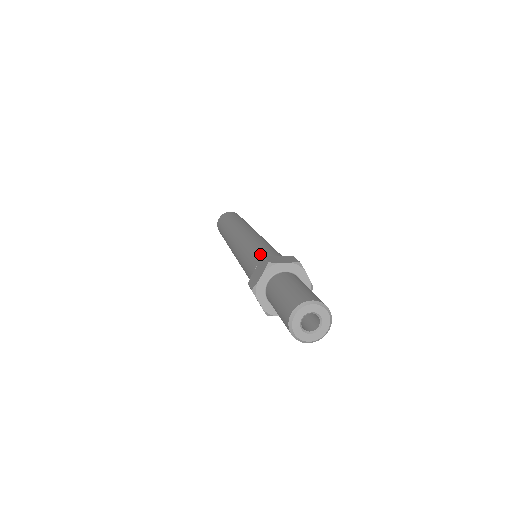
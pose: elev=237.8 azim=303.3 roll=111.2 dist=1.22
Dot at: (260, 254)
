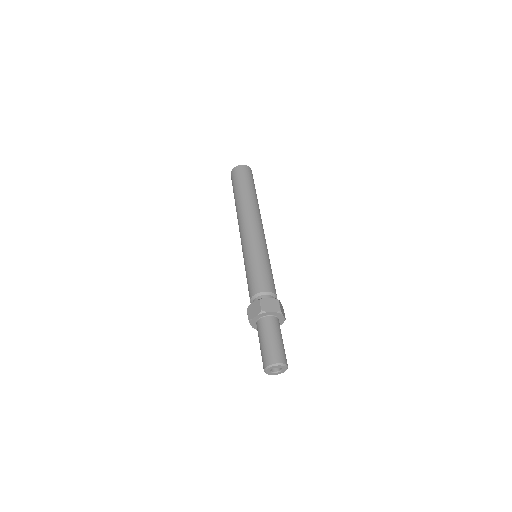
Dot at: (258, 282)
